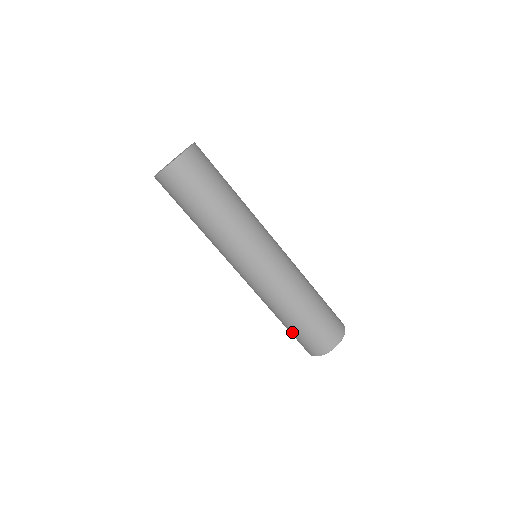
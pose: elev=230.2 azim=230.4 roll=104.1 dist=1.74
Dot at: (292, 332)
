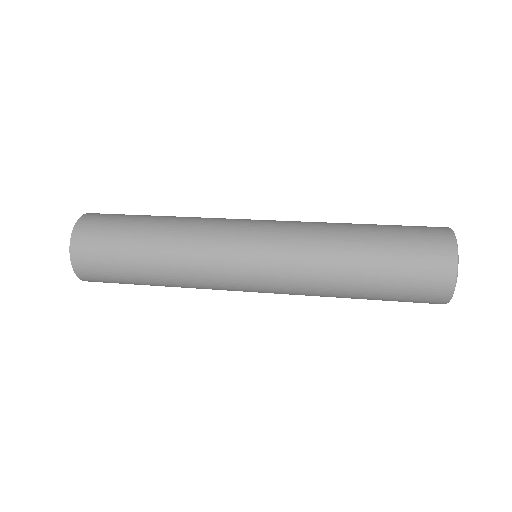
Dot at: (383, 300)
